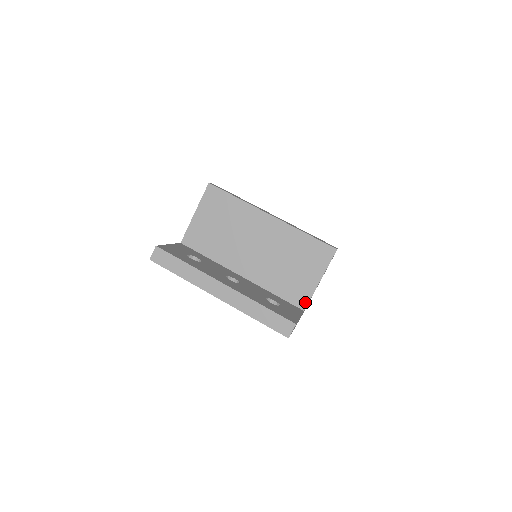
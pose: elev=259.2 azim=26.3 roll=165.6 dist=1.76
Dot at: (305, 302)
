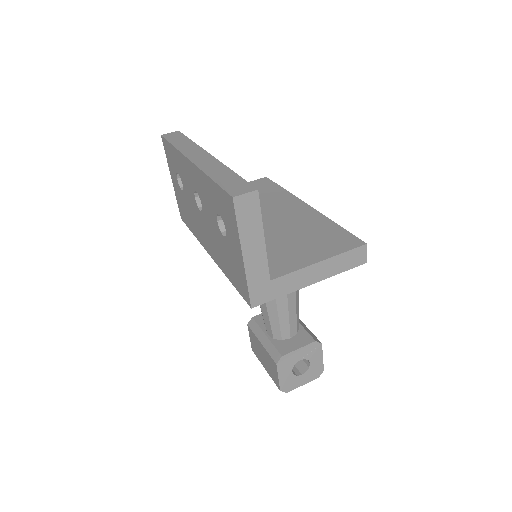
Dot at: (280, 273)
